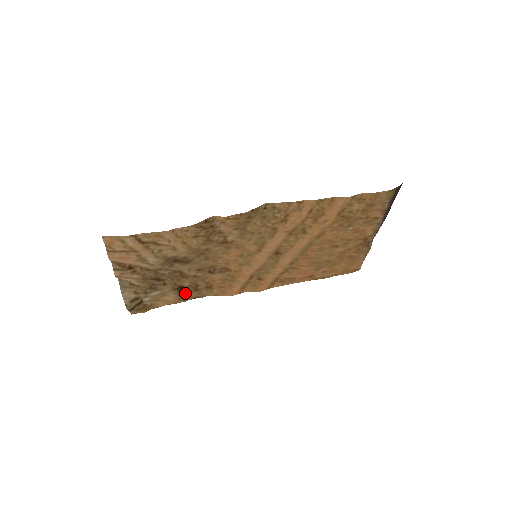
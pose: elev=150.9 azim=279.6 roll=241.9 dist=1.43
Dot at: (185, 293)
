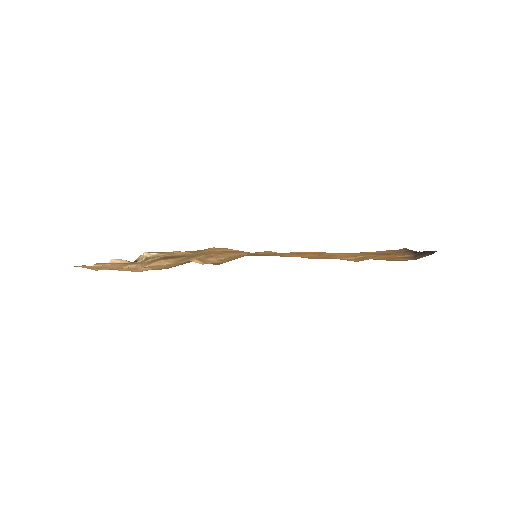
Dot at: occluded
